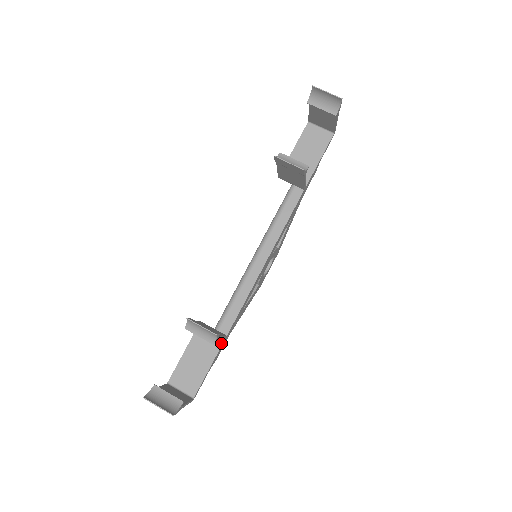
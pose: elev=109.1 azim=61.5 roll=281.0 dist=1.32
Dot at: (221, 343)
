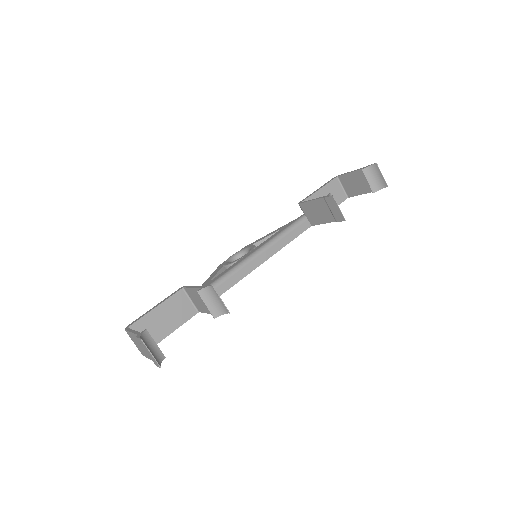
Dot at: (194, 314)
